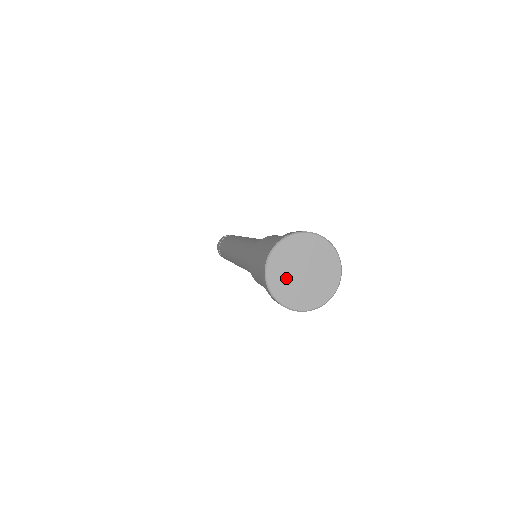
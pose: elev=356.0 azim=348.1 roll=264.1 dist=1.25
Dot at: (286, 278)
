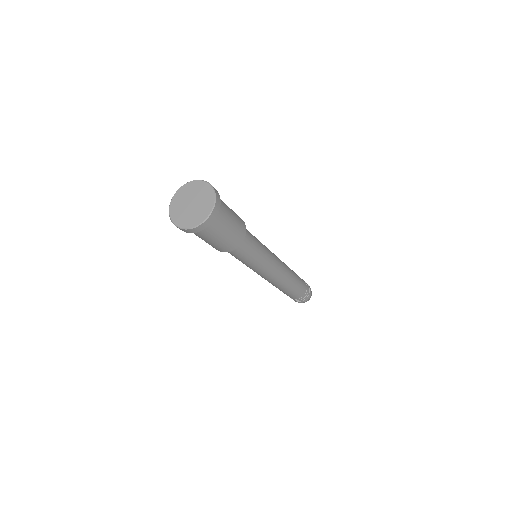
Dot at: (180, 206)
